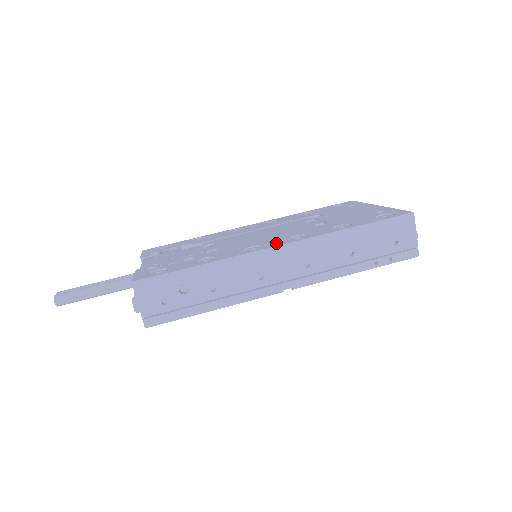
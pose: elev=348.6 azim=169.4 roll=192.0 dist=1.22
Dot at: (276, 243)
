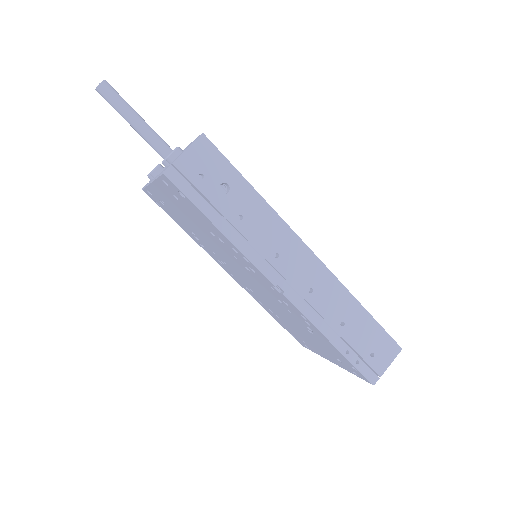
Dot at: occluded
